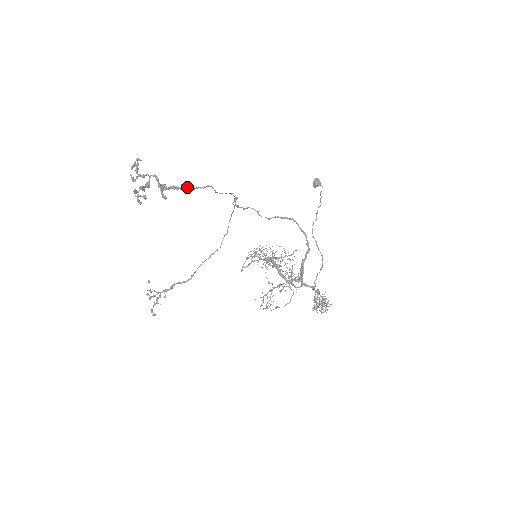
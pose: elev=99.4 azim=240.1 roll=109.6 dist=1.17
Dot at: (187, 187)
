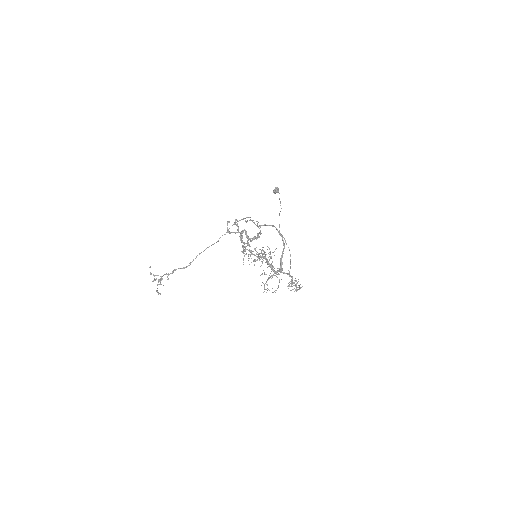
Dot at: occluded
